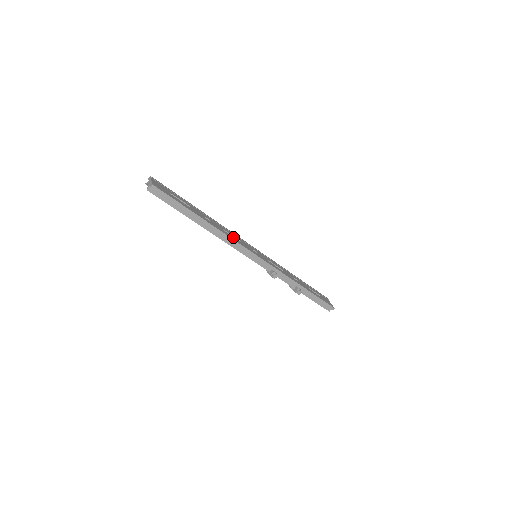
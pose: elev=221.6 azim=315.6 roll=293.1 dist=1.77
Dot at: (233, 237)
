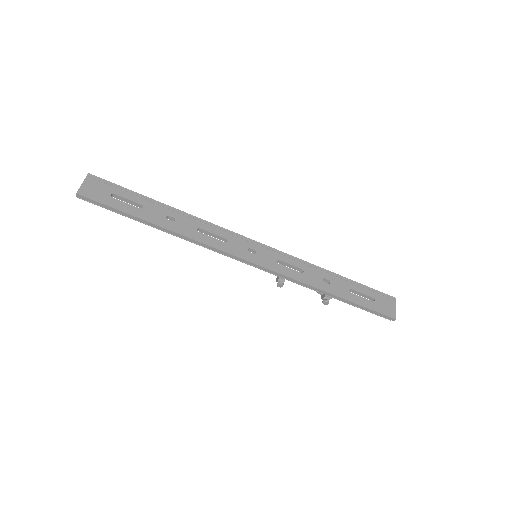
Dot at: (212, 238)
